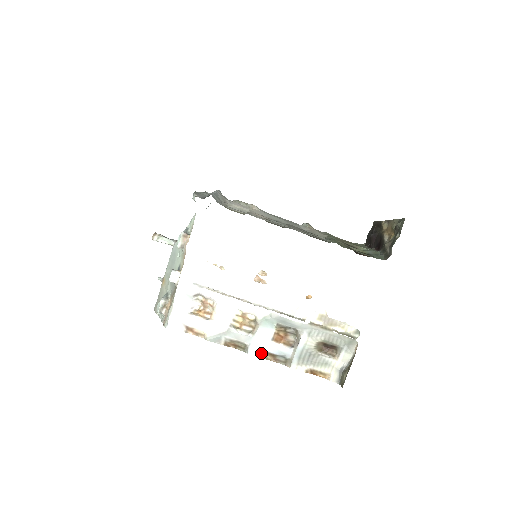
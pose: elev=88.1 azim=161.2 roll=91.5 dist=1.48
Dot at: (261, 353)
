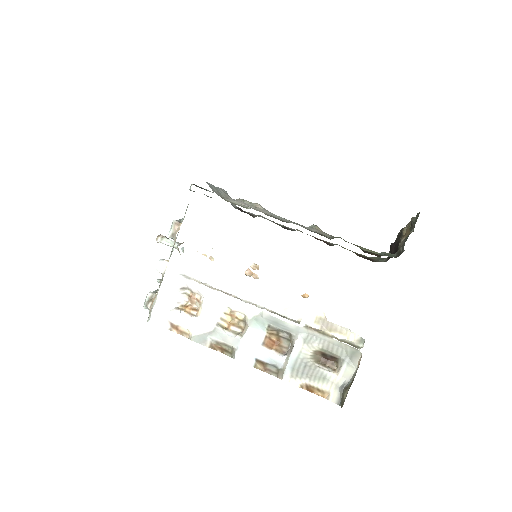
Dot at: (250, 360)
